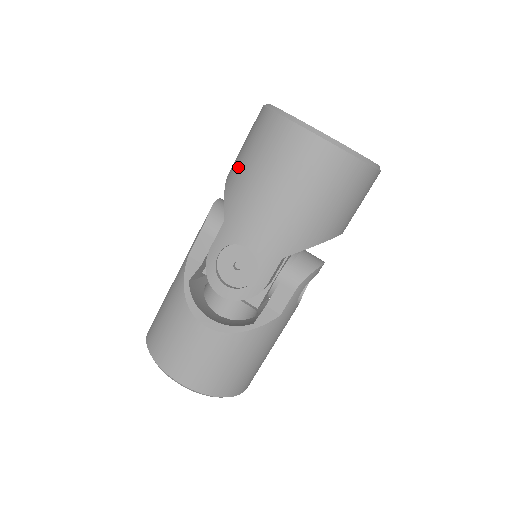
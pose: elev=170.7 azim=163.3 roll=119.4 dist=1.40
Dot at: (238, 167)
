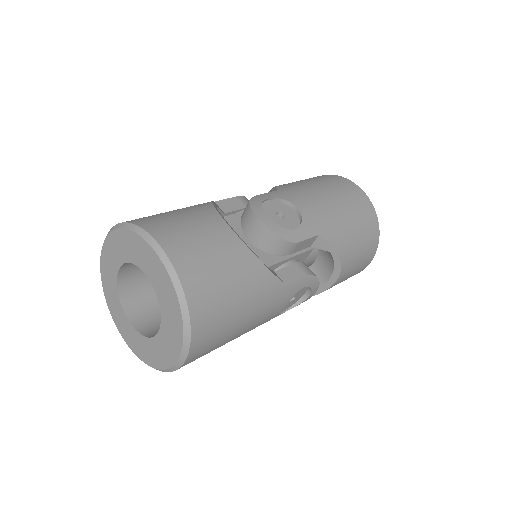
Dot at: (293, 182)
